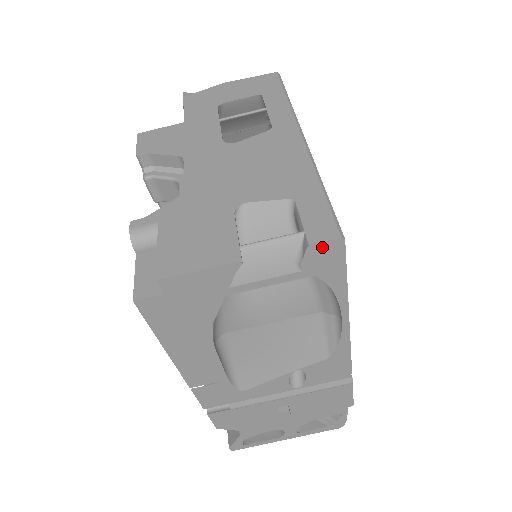
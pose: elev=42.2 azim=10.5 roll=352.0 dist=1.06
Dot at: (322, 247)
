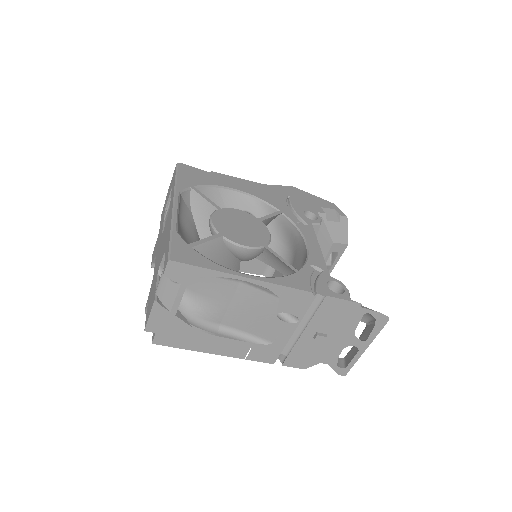
Dot at: (169, 270)
